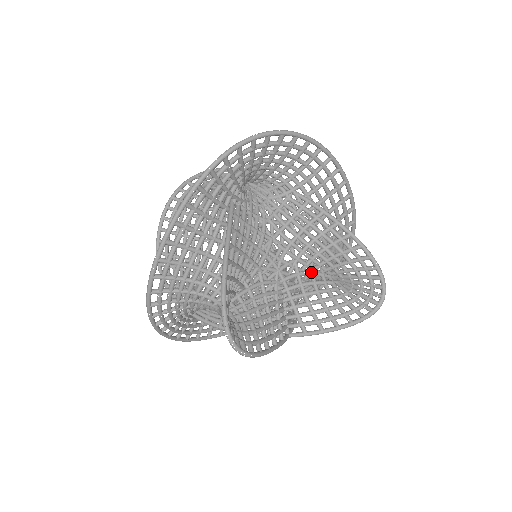
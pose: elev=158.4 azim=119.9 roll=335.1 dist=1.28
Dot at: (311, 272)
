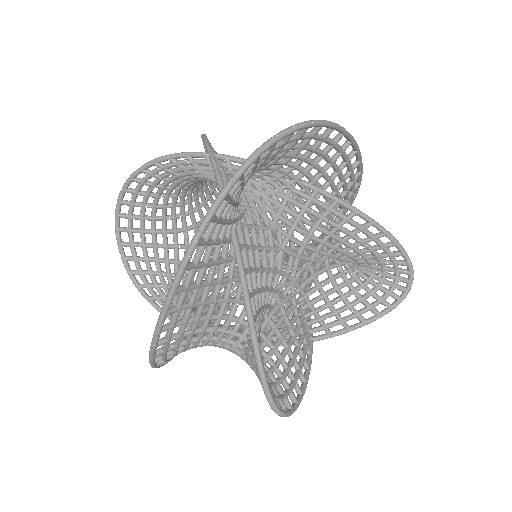
Dot at: (327, 268)
